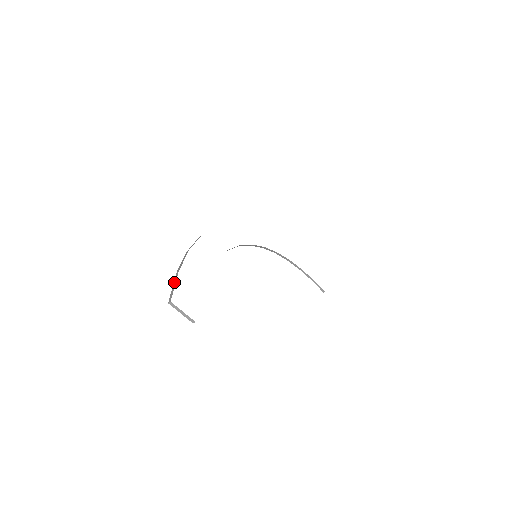
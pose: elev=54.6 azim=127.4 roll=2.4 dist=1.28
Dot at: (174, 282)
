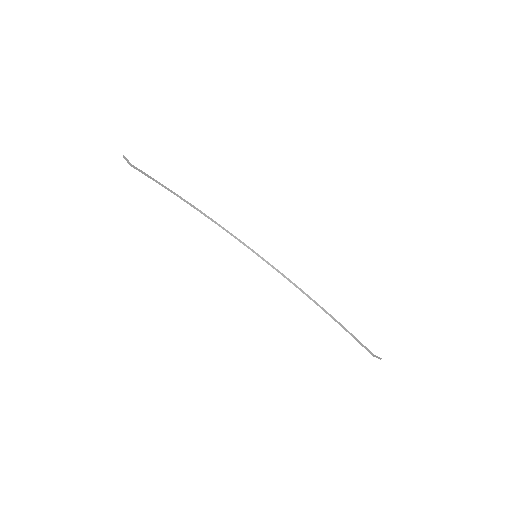
Dot at: occluded
